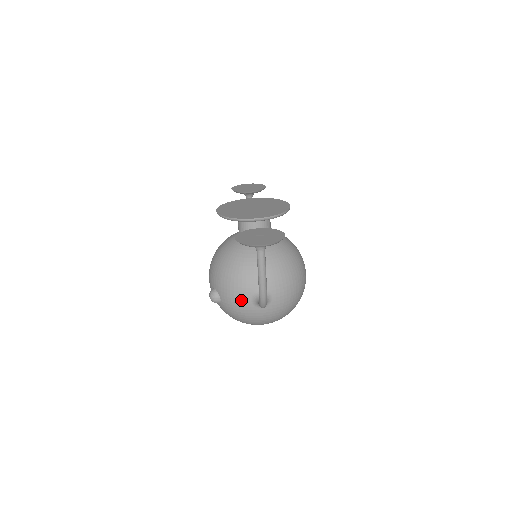
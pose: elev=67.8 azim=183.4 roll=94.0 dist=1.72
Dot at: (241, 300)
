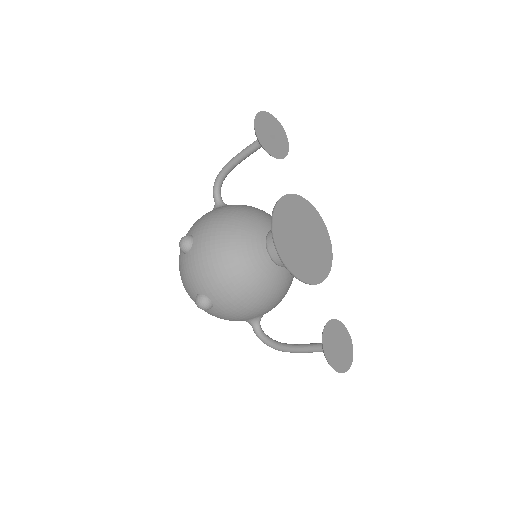
Dot at: (237, 320)
